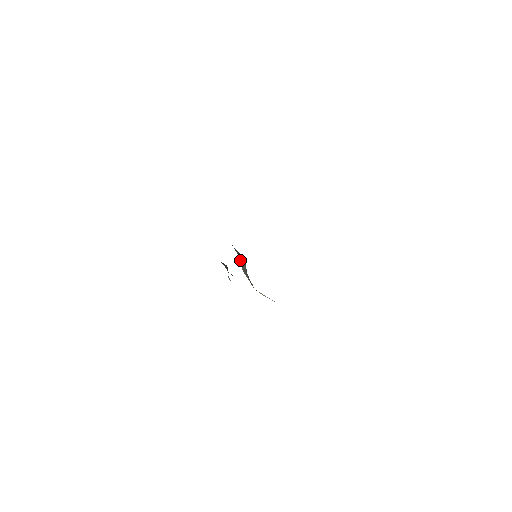
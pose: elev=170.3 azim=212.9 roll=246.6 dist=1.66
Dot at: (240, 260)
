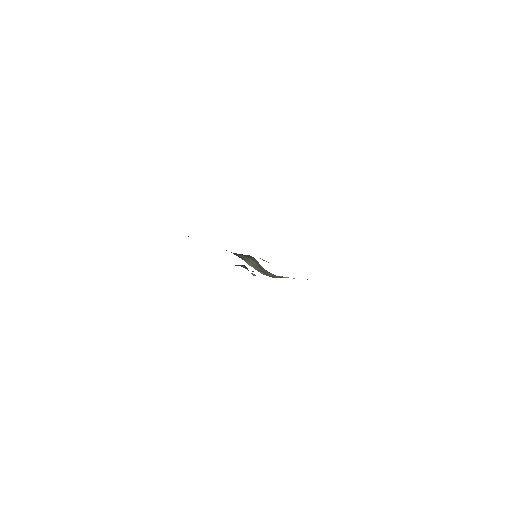
Dot at: (248, 262)
